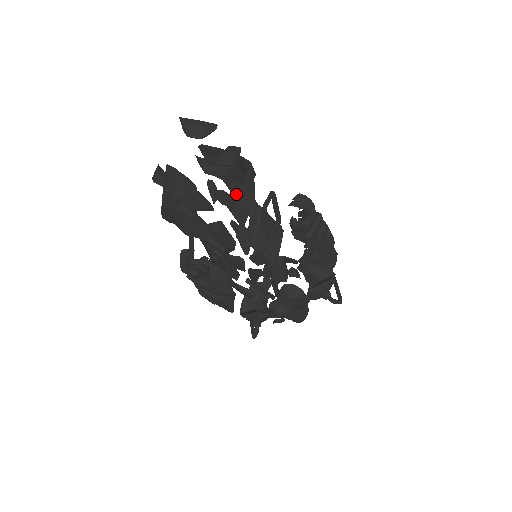
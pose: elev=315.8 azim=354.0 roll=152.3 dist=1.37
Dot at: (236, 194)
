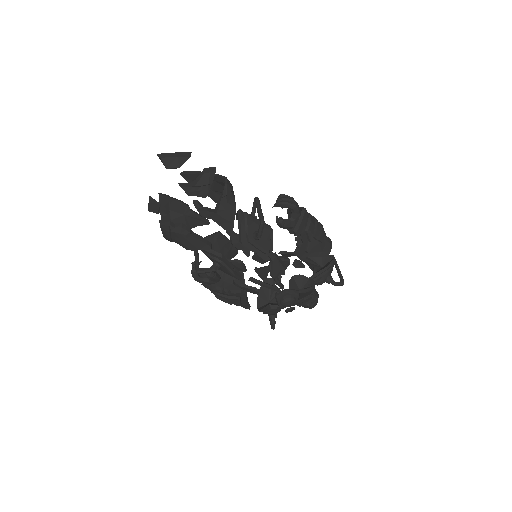
Dot at: (218, 208)
